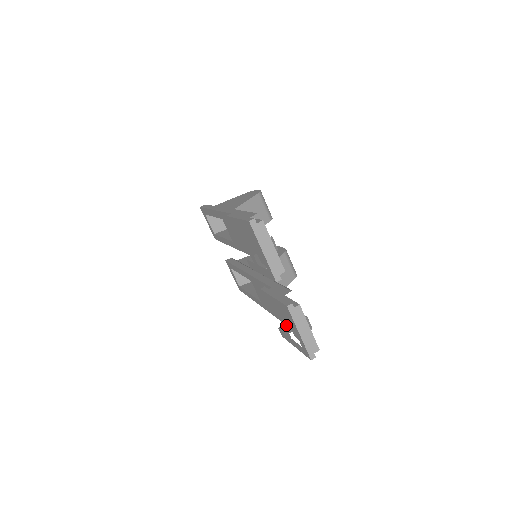
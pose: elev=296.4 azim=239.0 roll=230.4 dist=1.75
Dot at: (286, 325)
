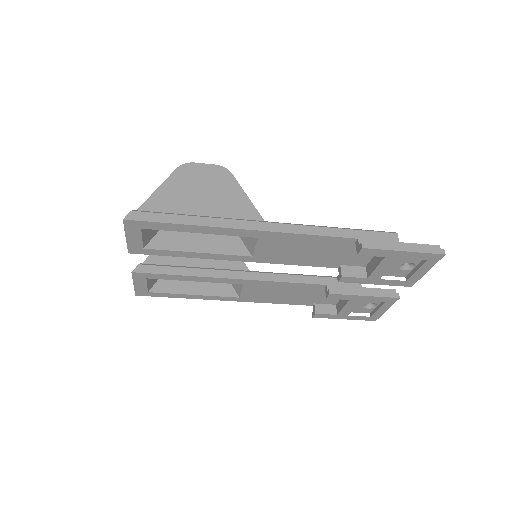
Dot at: (319, 307)
